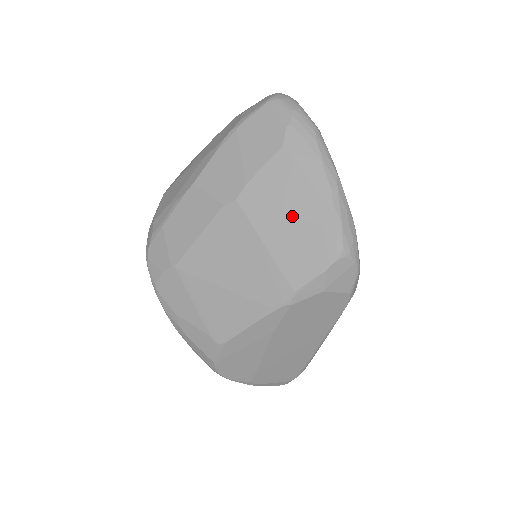
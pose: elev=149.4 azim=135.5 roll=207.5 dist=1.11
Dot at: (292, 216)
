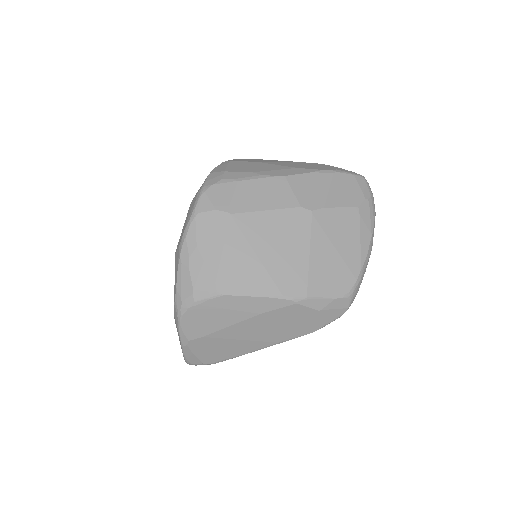
Dot at: (338, 250)
